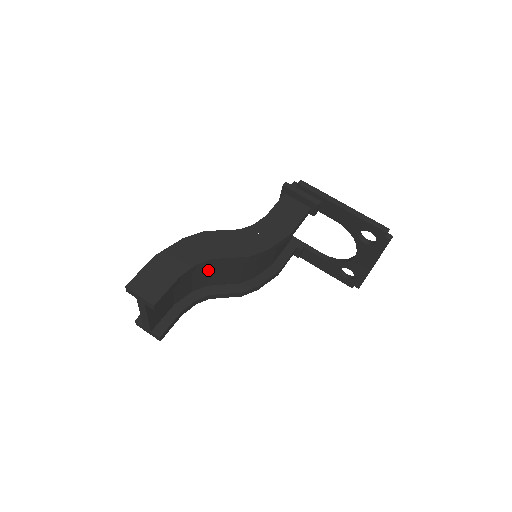
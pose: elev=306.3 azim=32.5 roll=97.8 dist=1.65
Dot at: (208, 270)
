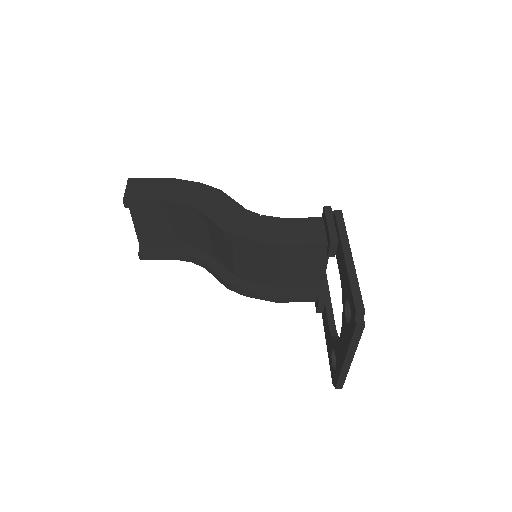
Dot at: (209, 233)
